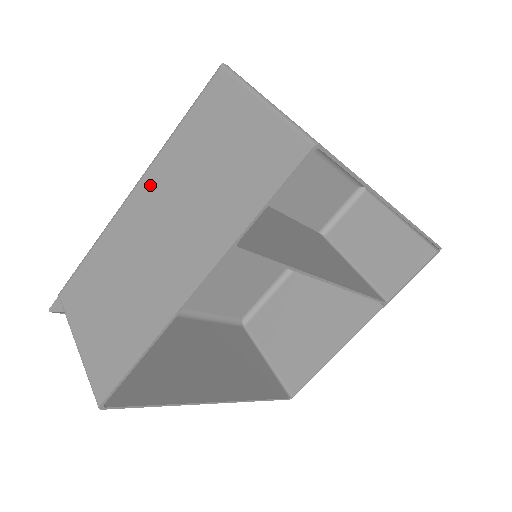
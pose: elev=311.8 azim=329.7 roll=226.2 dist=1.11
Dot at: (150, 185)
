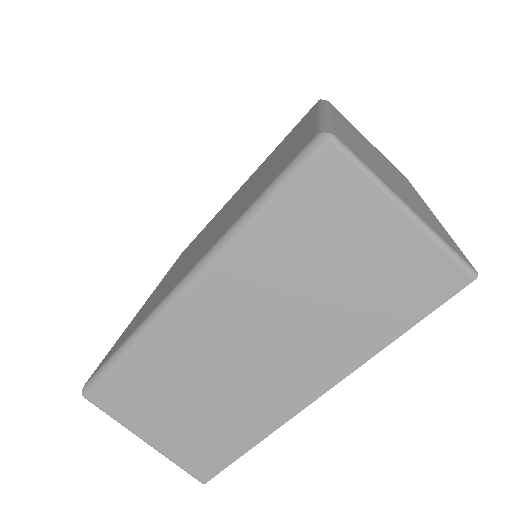
Dot at: occluded
